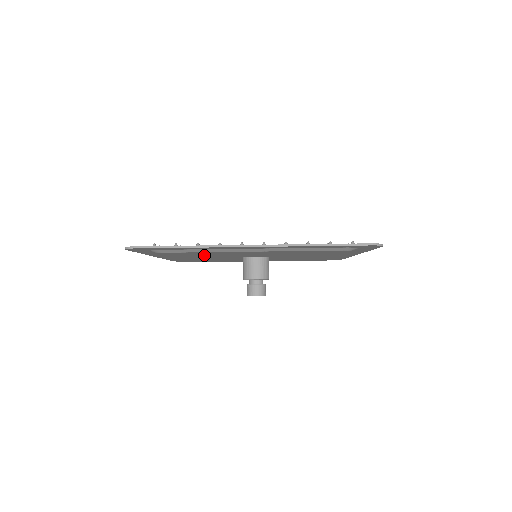
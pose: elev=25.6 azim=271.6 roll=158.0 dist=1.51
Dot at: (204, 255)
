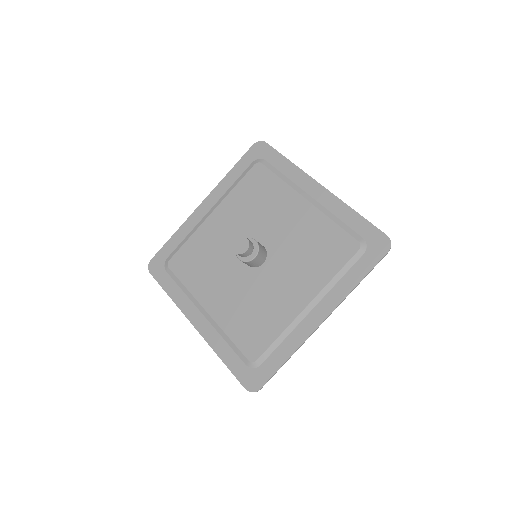
Dot at: (205, 264)
